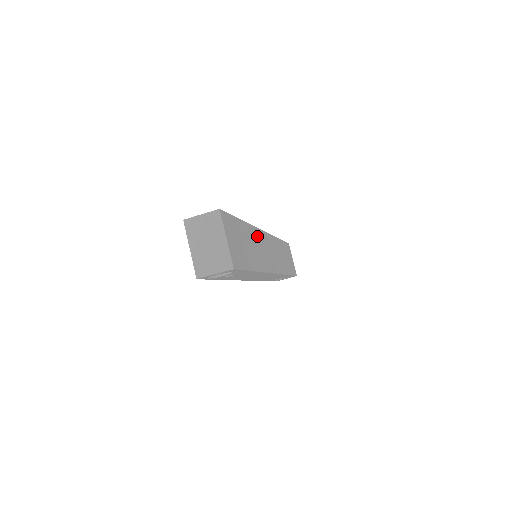
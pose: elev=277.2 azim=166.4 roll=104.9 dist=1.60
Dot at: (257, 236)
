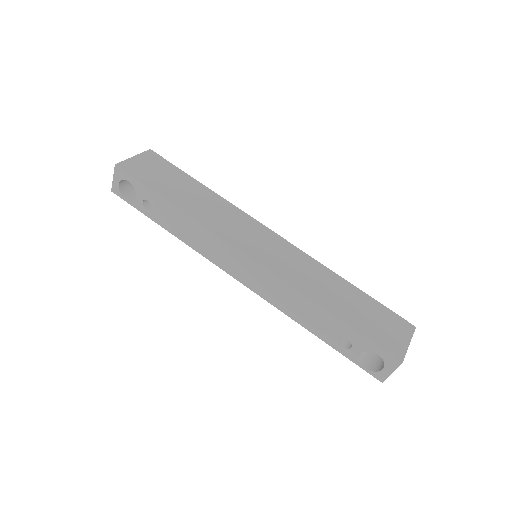
Dot at: (233, 213)
